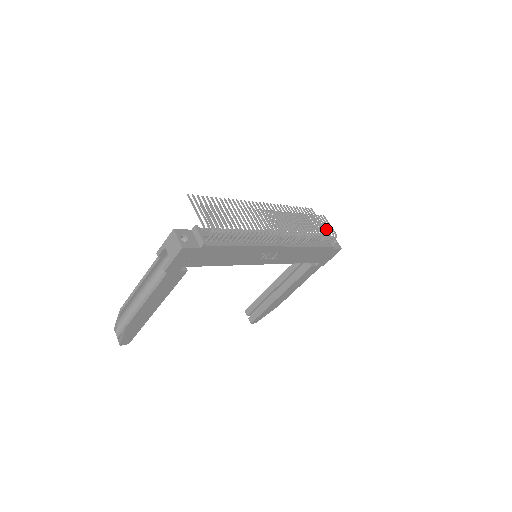
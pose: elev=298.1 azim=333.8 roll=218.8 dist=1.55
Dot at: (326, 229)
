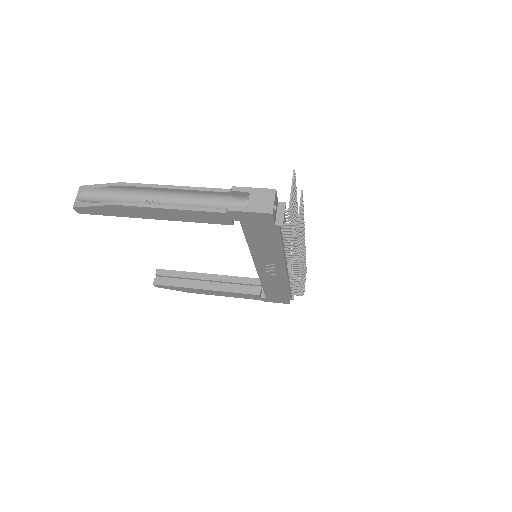
Dot at: (304, 283)
